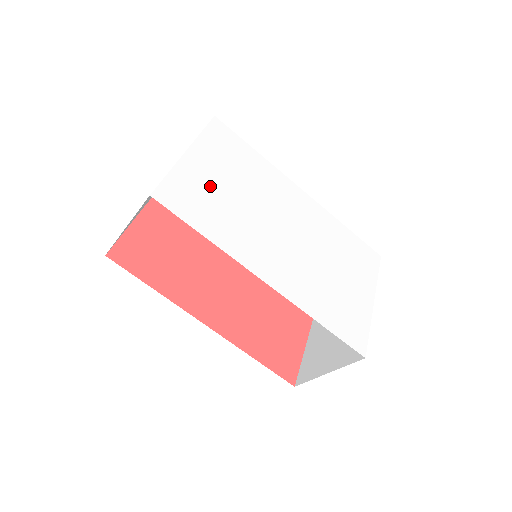
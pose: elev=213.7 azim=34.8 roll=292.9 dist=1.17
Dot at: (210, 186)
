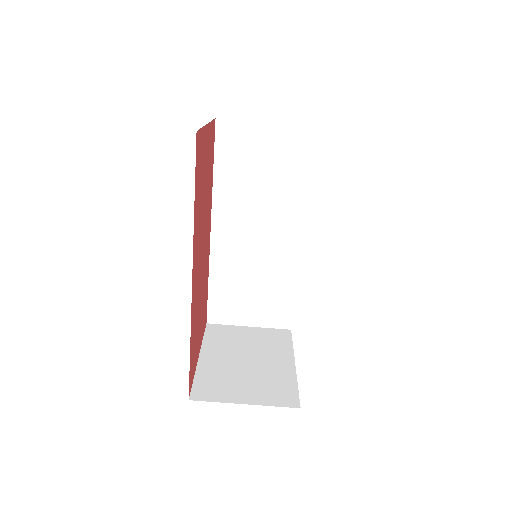
Dot at: occluded
